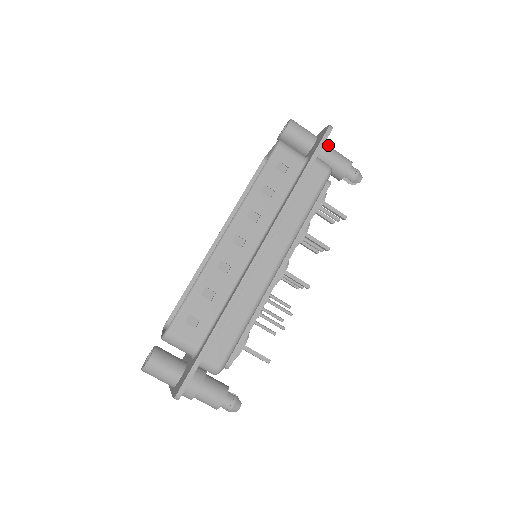
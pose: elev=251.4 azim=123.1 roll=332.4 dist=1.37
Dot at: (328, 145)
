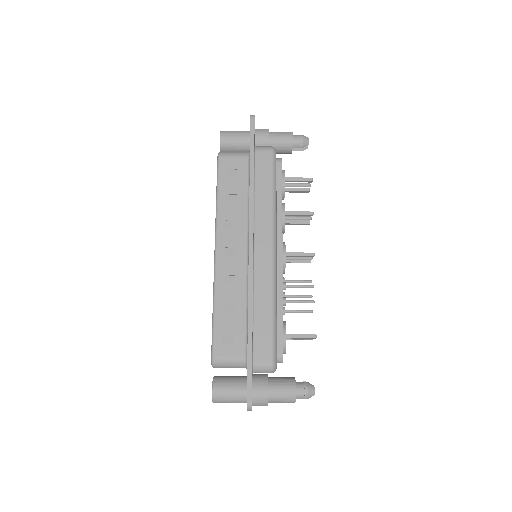
Dot at: (262, 131)
